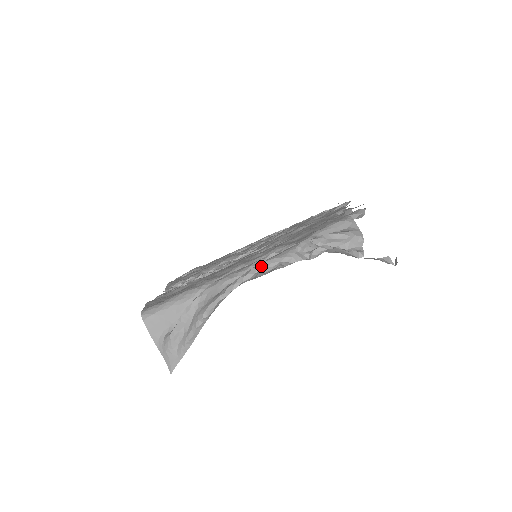
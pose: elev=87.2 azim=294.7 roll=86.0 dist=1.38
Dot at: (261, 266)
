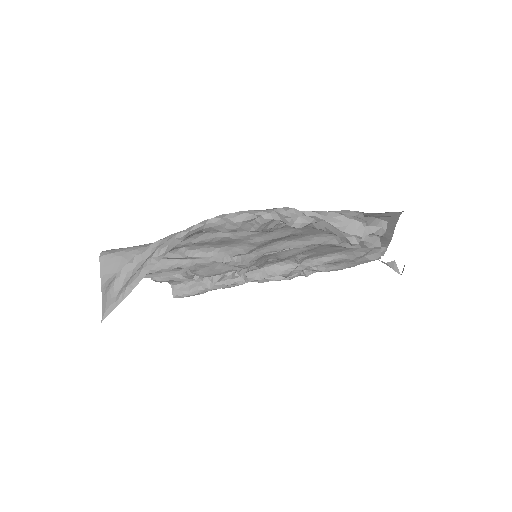
Dot at: (232, 213)
